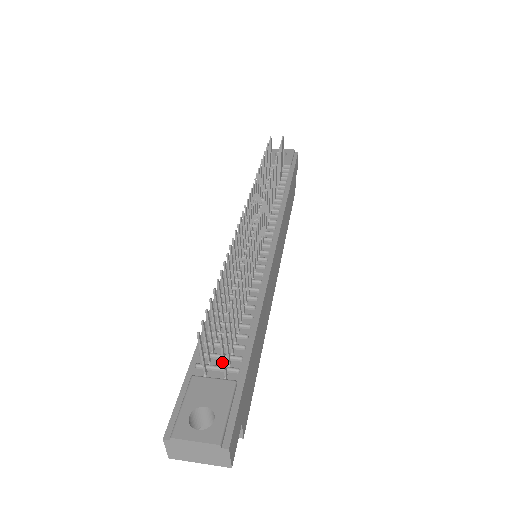
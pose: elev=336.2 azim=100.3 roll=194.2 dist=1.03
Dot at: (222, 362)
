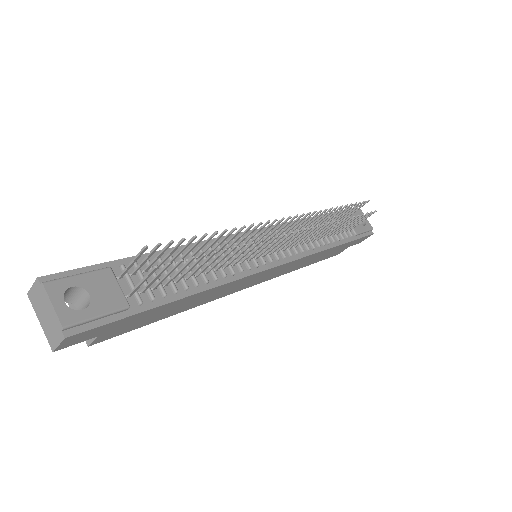
Dot at: occluded
